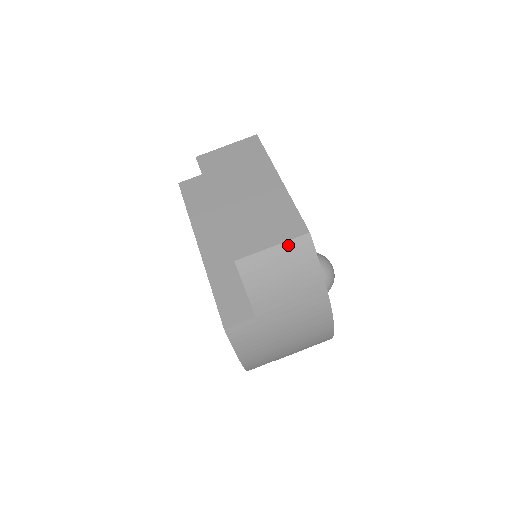
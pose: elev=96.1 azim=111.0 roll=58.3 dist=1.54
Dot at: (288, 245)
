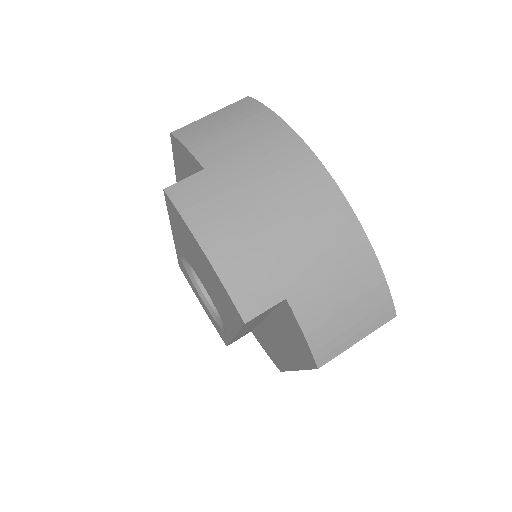
Dot at: (227, 108)
